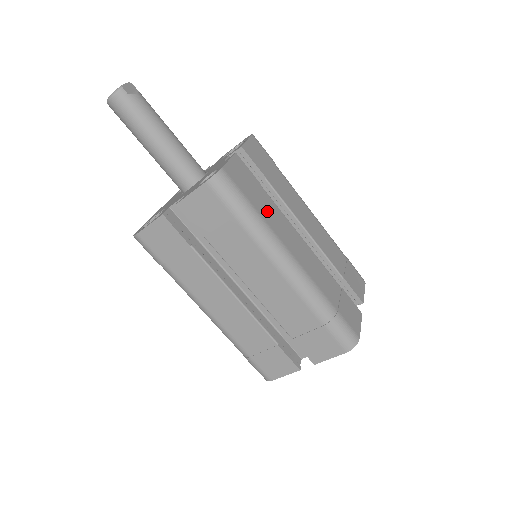
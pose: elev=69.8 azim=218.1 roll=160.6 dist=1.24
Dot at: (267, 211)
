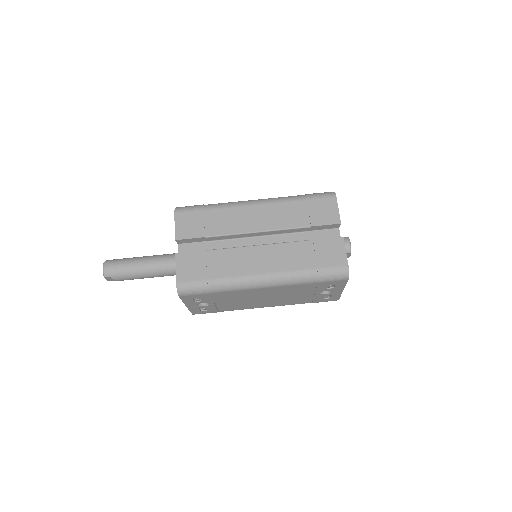
Dot at: occluded
